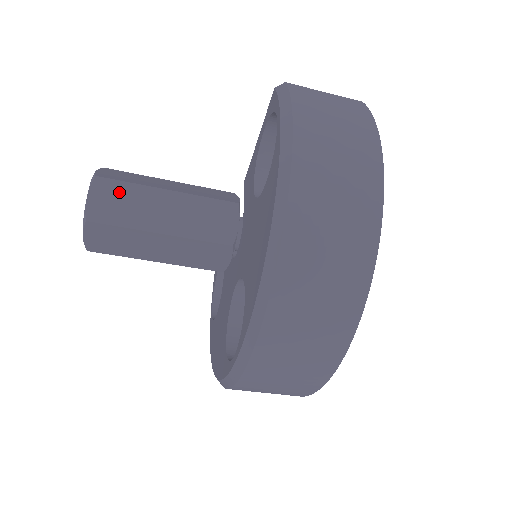
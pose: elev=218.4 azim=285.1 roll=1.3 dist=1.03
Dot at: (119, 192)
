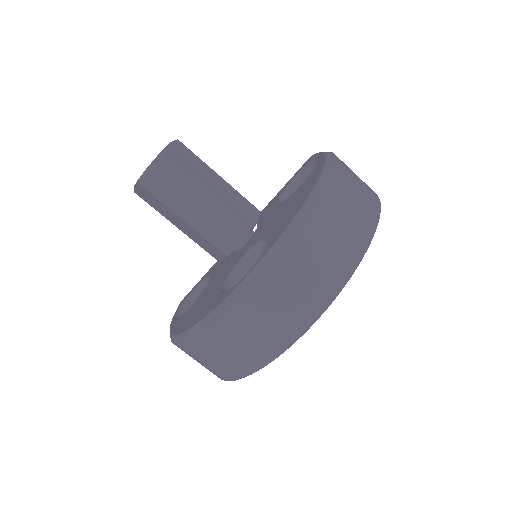
Dot at: (189, 156)
